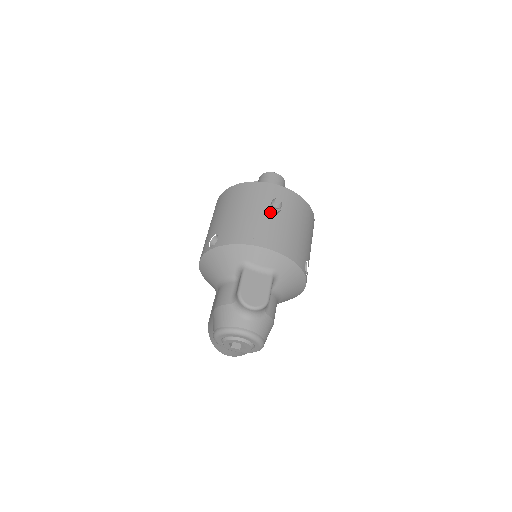
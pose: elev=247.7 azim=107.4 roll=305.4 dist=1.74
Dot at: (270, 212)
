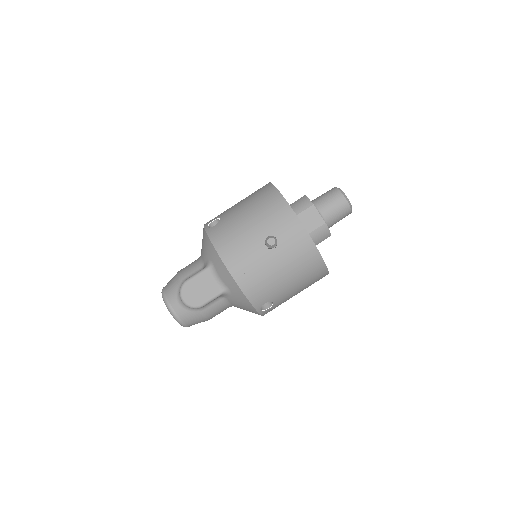
Dot at: (264, 242)
